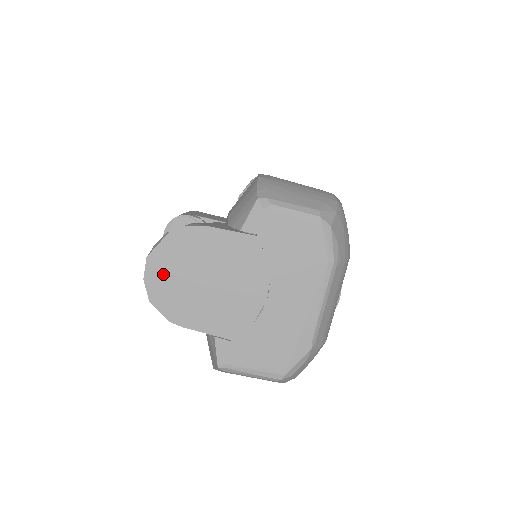
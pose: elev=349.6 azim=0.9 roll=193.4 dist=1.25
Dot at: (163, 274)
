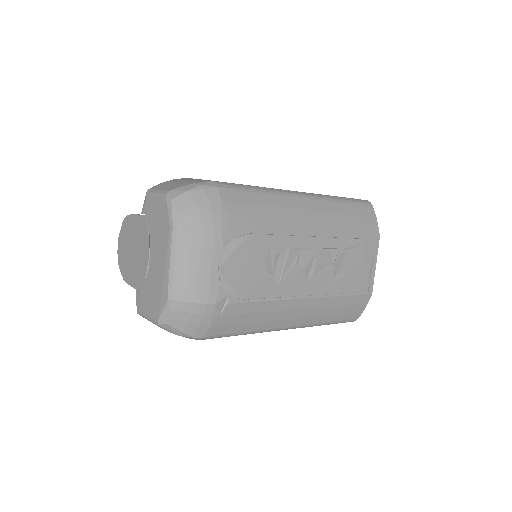
Dot at: (122, 248)
